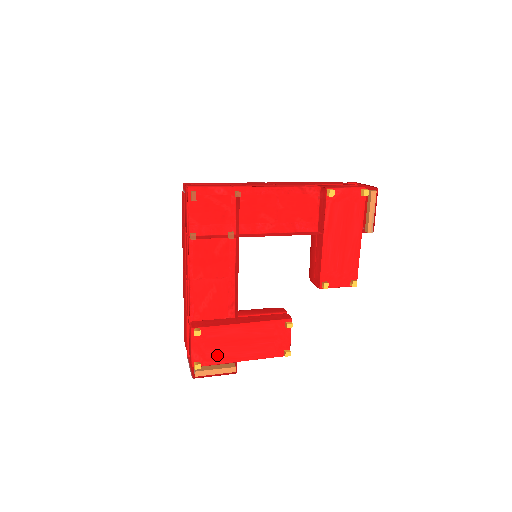
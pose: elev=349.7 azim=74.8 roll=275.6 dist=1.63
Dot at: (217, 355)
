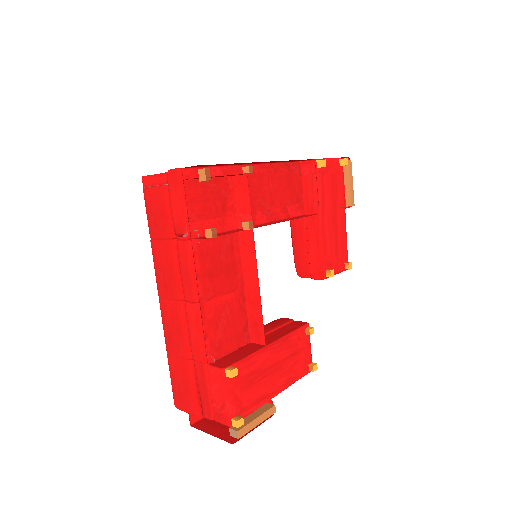
Dot at: (253, 398)
